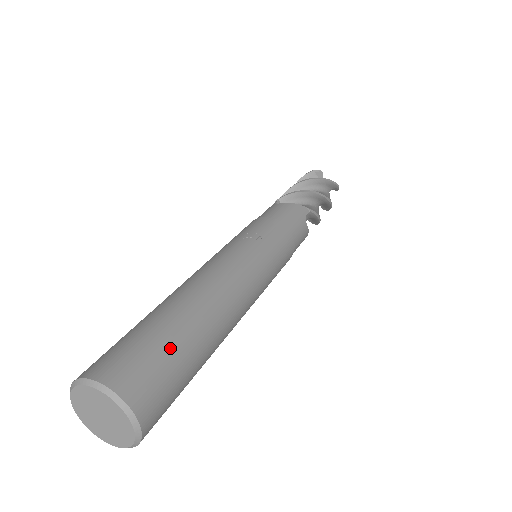
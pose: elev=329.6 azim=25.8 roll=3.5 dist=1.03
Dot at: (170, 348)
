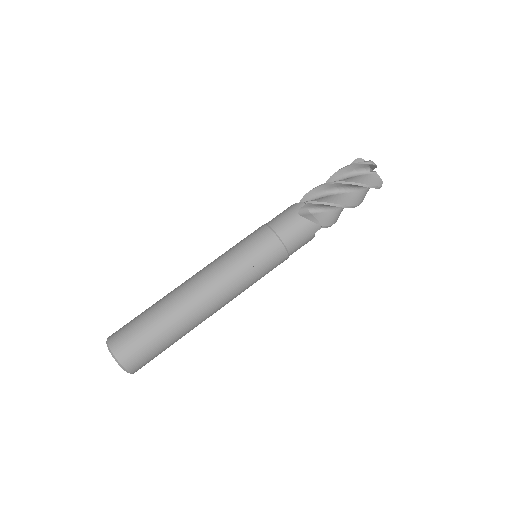
Dot at: (158, 345)
